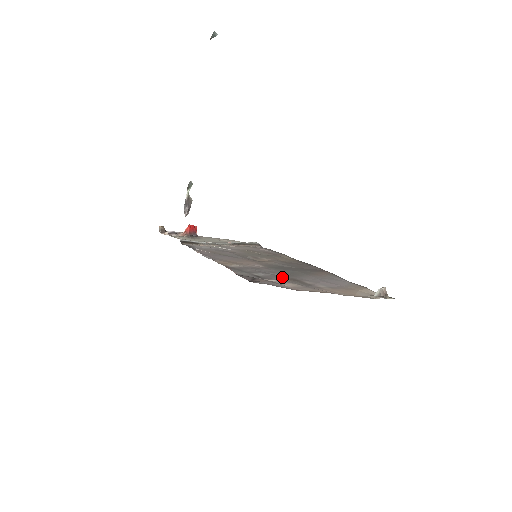
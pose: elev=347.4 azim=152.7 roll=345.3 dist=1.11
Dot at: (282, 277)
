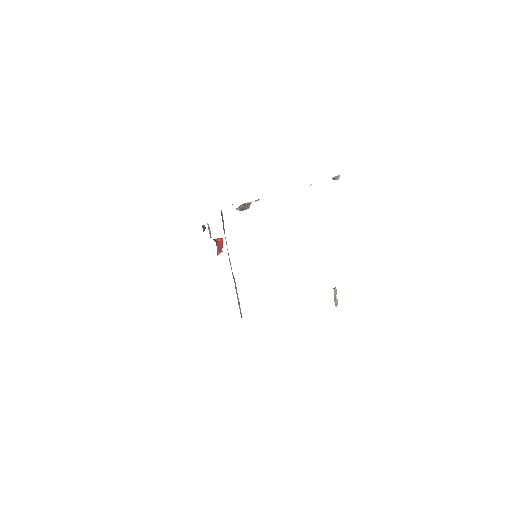
Dot at: occluded
